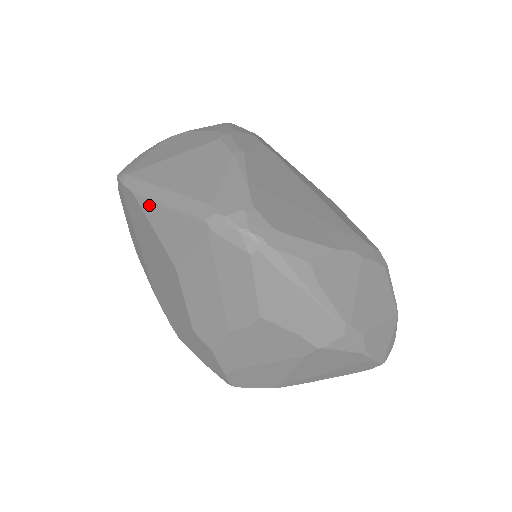
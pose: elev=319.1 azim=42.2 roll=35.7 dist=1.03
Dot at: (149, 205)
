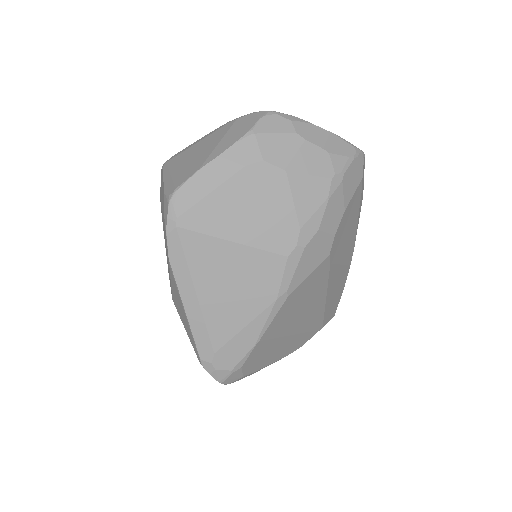
Dot at: (175, 286)
